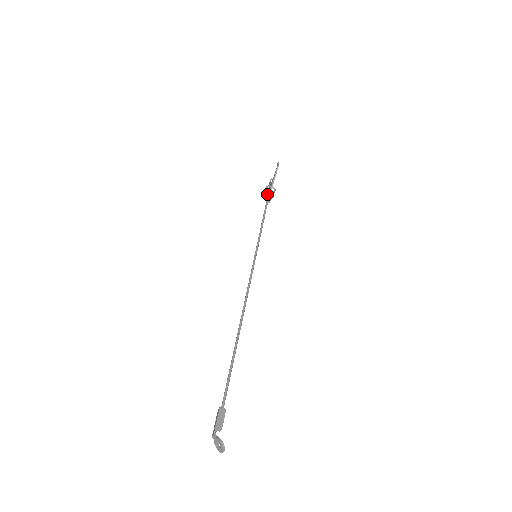
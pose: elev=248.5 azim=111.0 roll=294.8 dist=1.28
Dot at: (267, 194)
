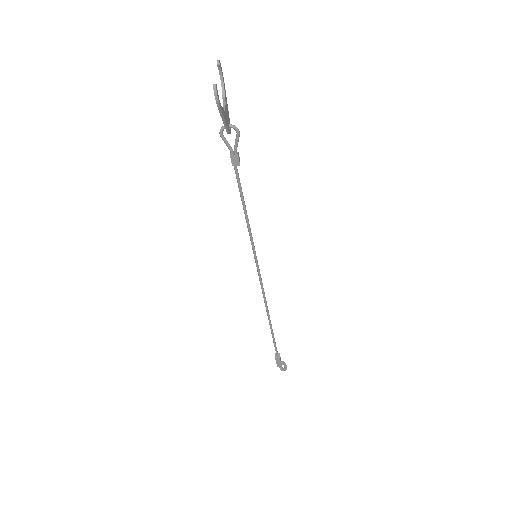
Dot at: occluded
